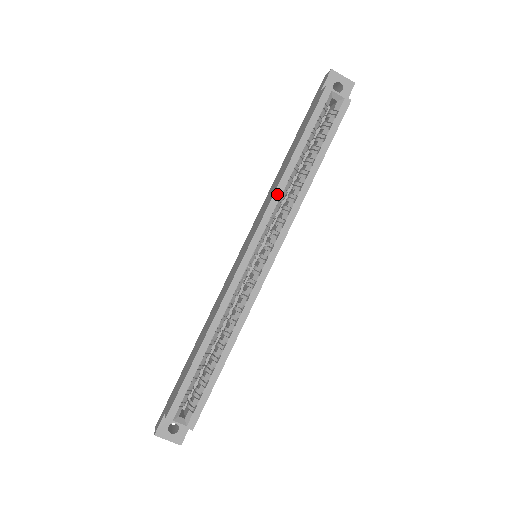
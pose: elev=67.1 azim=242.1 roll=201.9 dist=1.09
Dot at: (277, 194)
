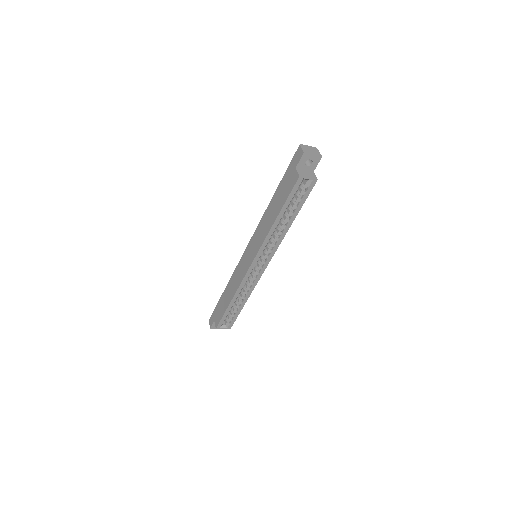
Dot at: (267, 238)
